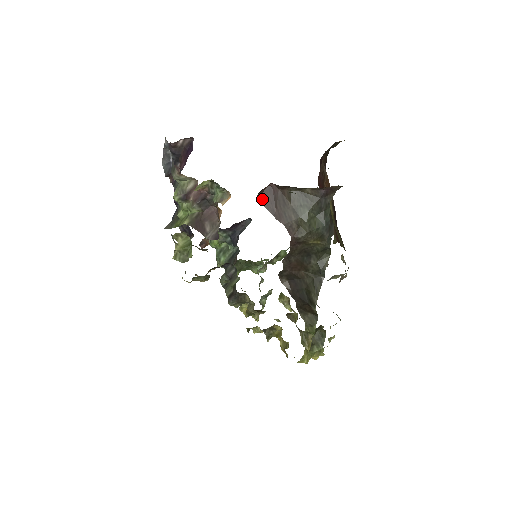
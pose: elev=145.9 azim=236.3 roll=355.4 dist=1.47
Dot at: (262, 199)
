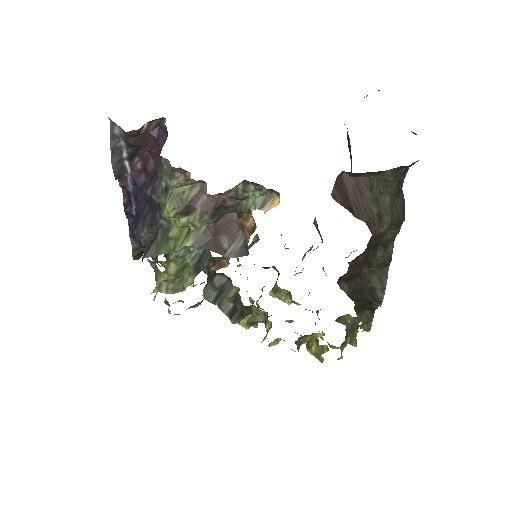
Dot at: (335, 195)
